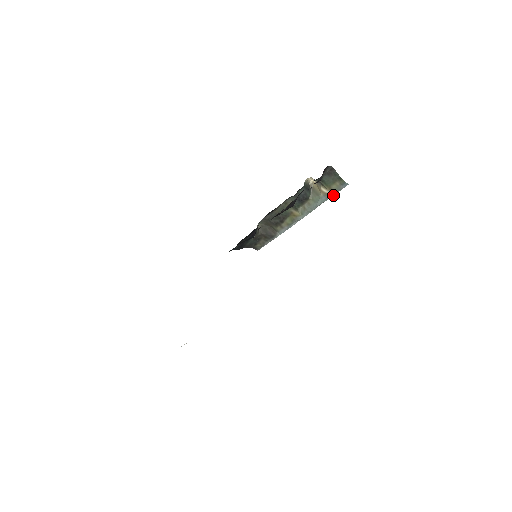
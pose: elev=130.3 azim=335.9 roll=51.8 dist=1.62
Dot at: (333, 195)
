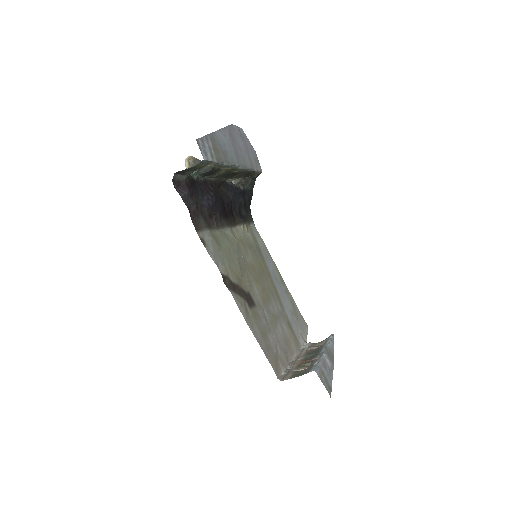
Dot at: (214, 162)
